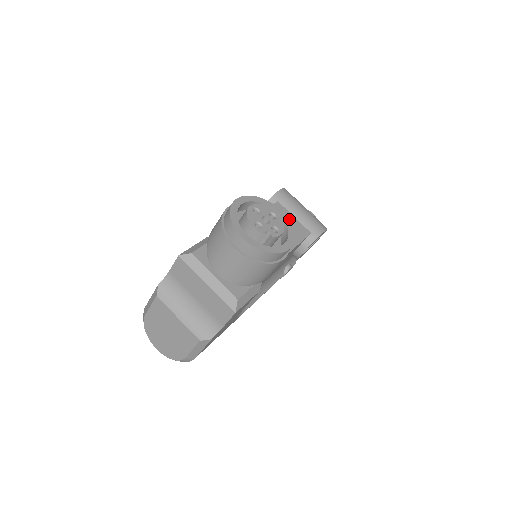
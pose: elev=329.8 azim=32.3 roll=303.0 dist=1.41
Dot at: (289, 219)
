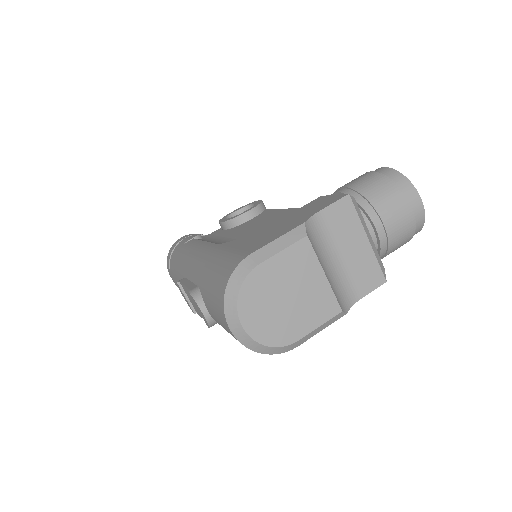
Dot at: occluded
